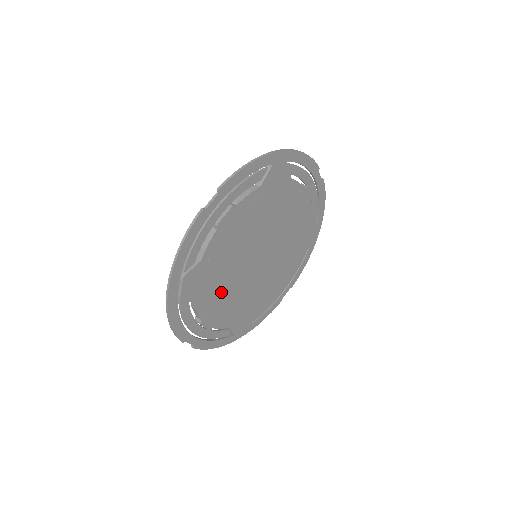
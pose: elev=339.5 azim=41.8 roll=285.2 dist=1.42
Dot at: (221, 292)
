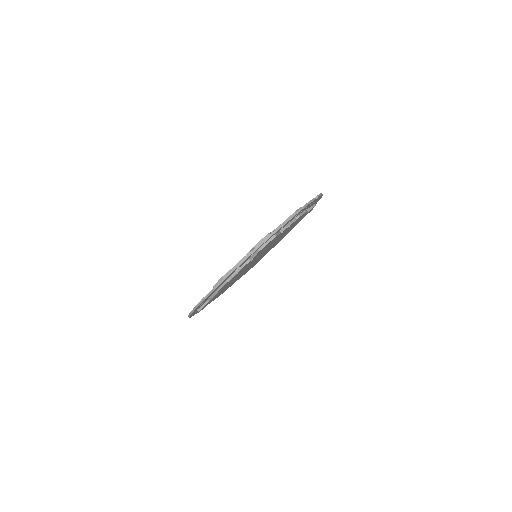
Dot at: (229, 285)
